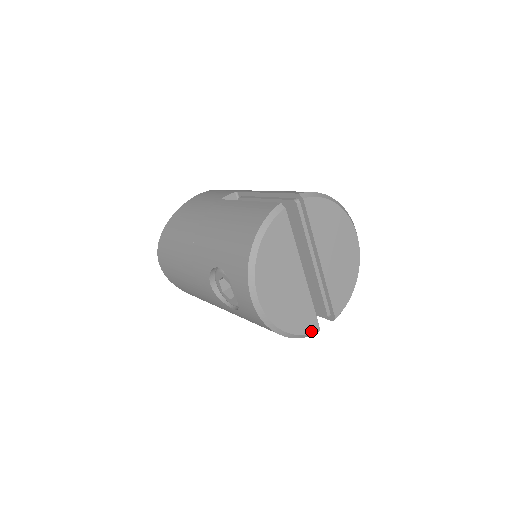
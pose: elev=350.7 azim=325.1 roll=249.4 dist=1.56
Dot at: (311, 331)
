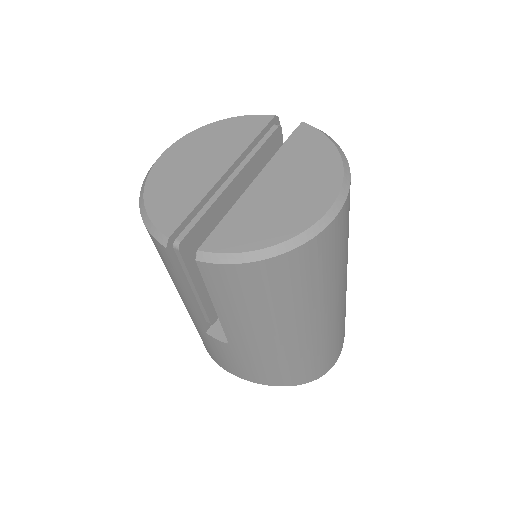
Dot at: (161, 227)
